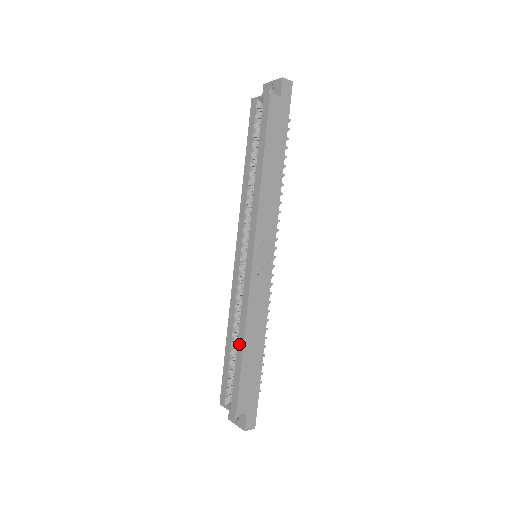
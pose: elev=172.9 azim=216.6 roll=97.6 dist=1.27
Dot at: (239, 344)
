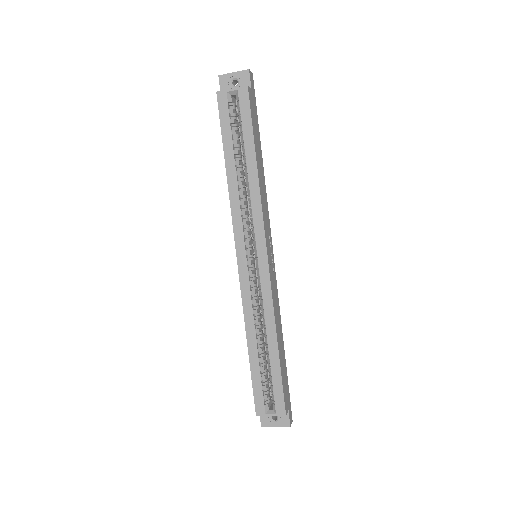
Dot at: (271, 347)
